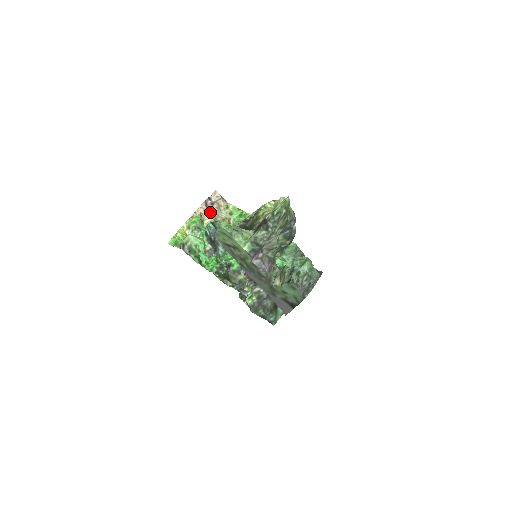
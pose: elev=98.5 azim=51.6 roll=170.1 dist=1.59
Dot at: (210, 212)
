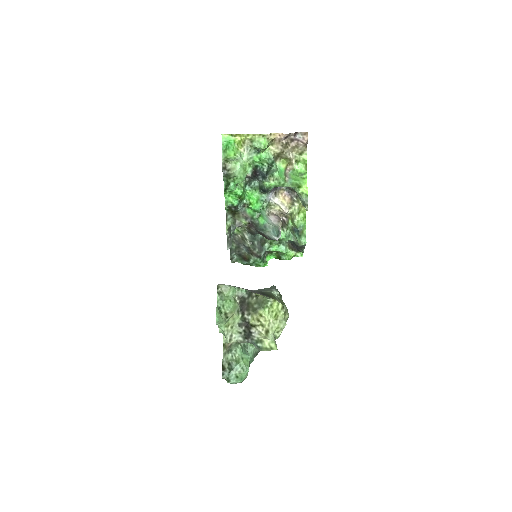
Dot at: (283, 144)
